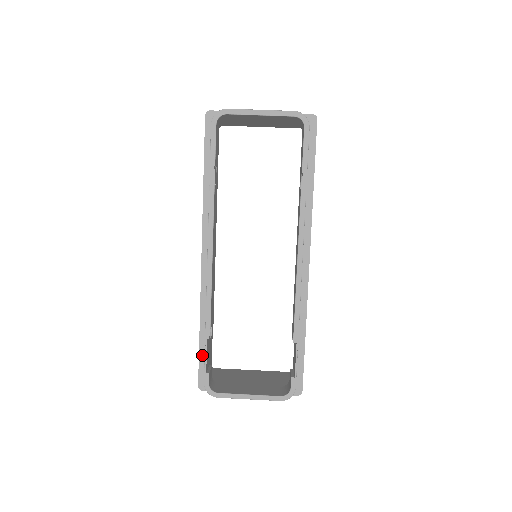
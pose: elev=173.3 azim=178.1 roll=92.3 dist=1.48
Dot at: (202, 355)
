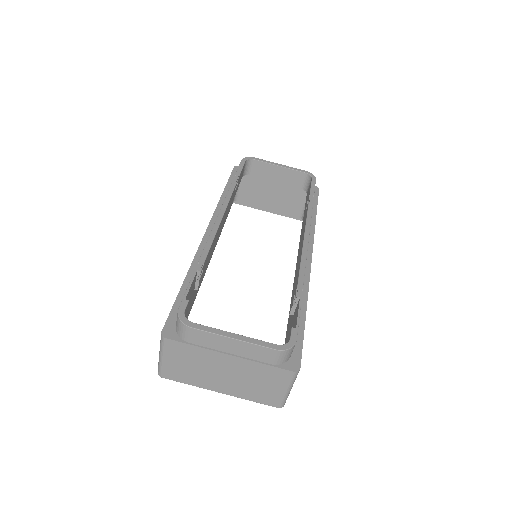
Dot at: (179, 302)
